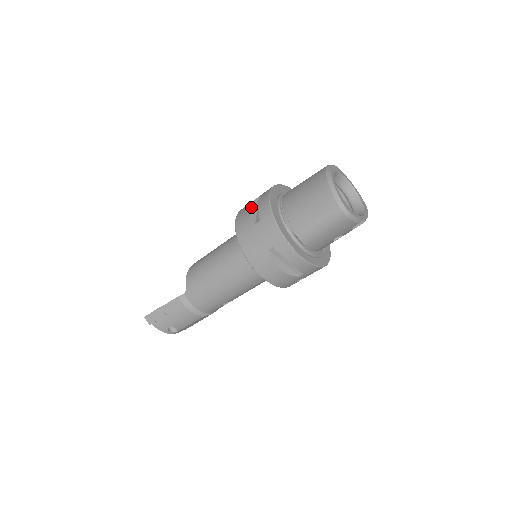
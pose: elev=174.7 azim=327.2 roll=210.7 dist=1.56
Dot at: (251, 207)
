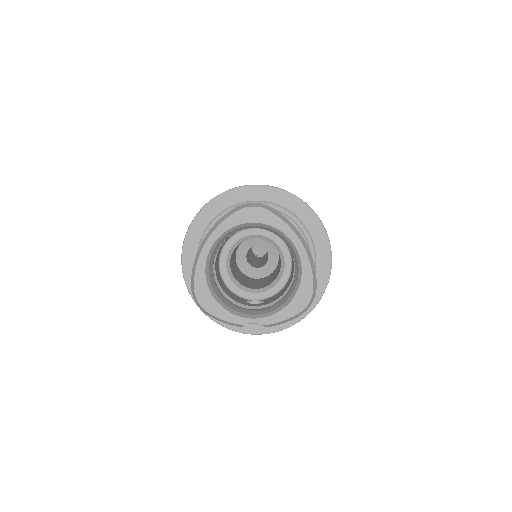
Dot at: occluded
